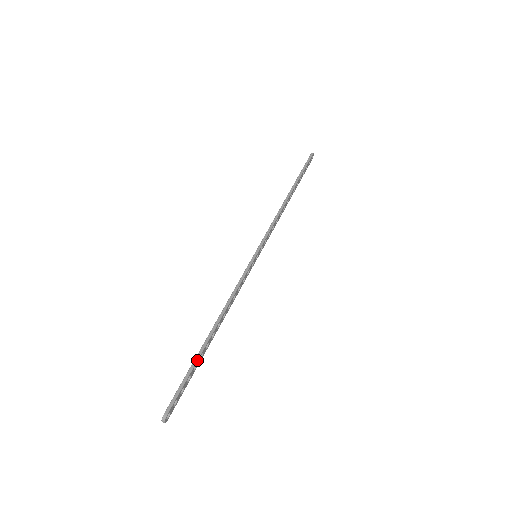
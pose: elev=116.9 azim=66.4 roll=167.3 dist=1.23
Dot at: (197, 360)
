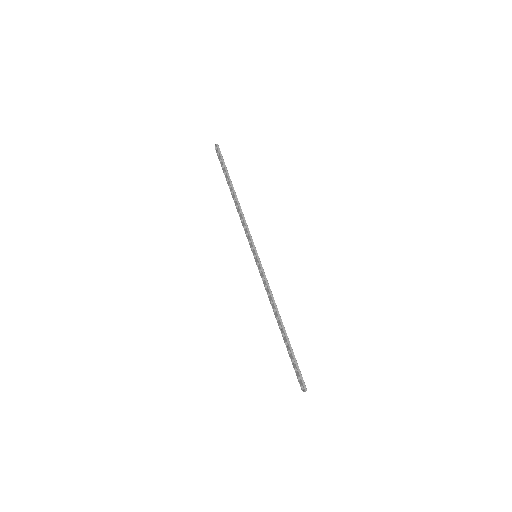
Dot at: (291, 347)
